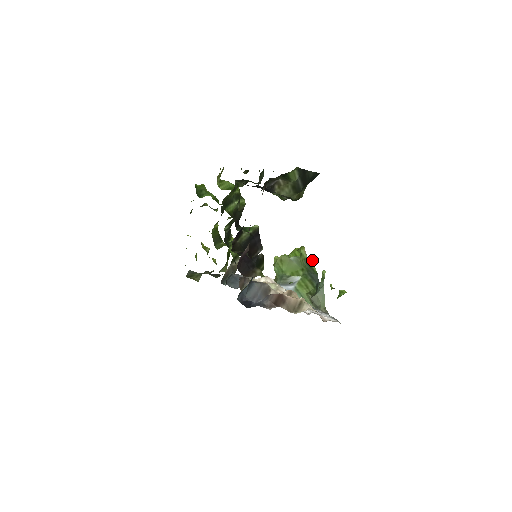
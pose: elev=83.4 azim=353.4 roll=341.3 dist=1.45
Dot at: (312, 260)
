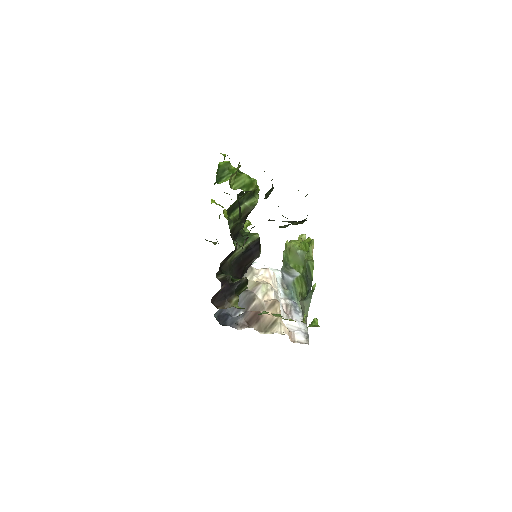
Dot at: (313, 264)
